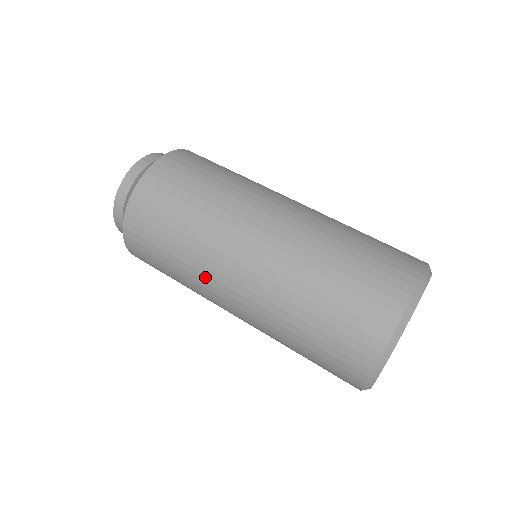
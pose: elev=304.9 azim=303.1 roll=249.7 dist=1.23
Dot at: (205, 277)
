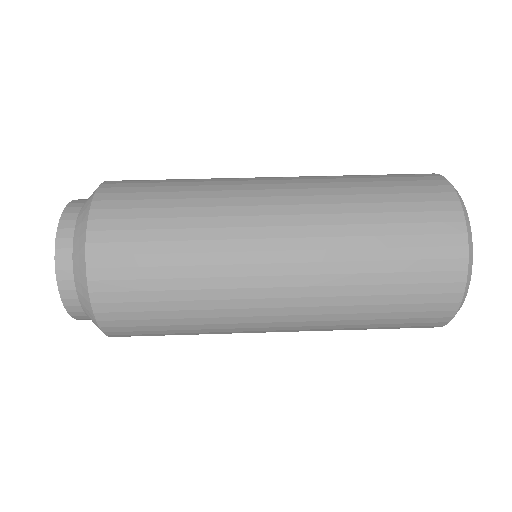
Dot at: (232, 220)
